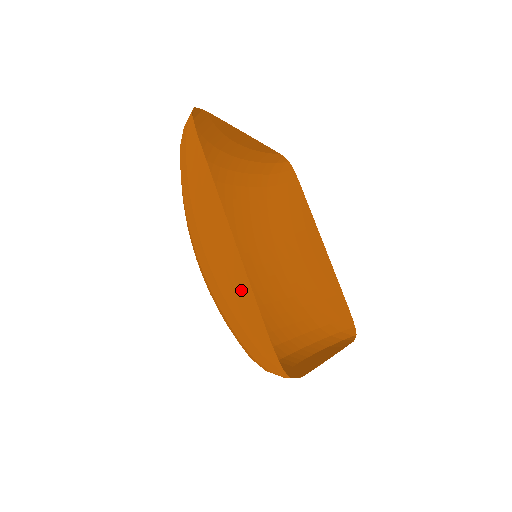
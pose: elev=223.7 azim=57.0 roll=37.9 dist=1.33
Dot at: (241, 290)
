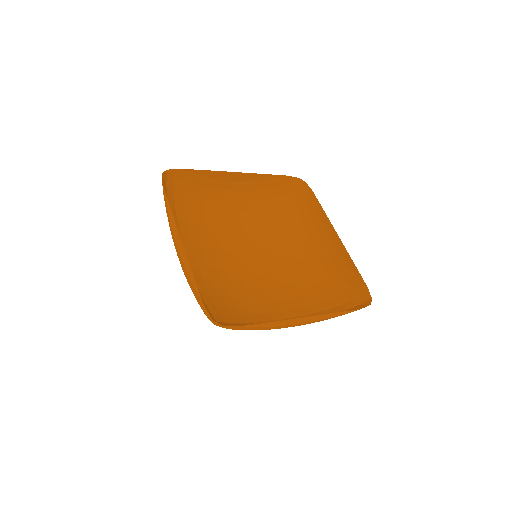
Dot at: (189, 273)
